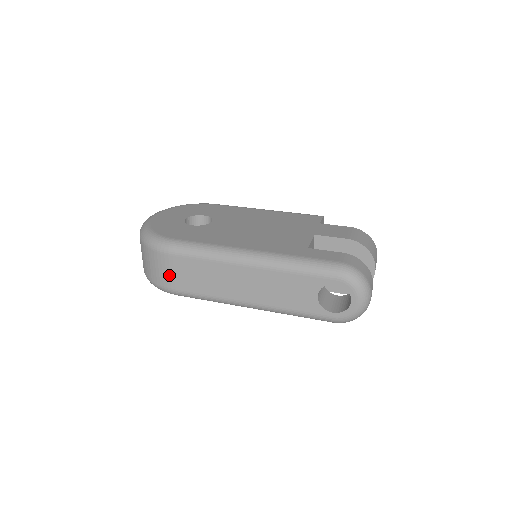
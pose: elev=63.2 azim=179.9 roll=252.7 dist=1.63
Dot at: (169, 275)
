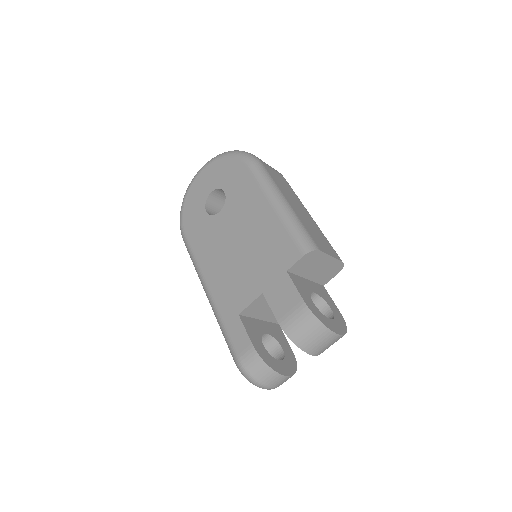
Dot at: occluded
